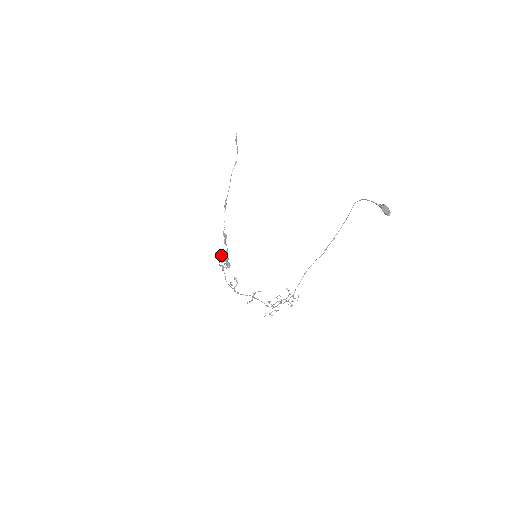
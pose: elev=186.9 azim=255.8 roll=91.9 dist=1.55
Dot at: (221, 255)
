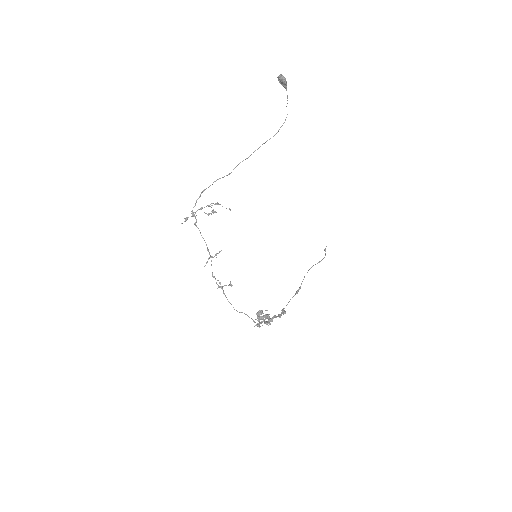
Dot at: (259, 311)
